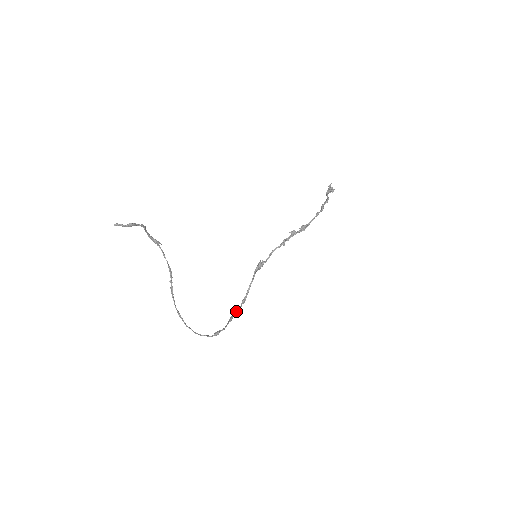
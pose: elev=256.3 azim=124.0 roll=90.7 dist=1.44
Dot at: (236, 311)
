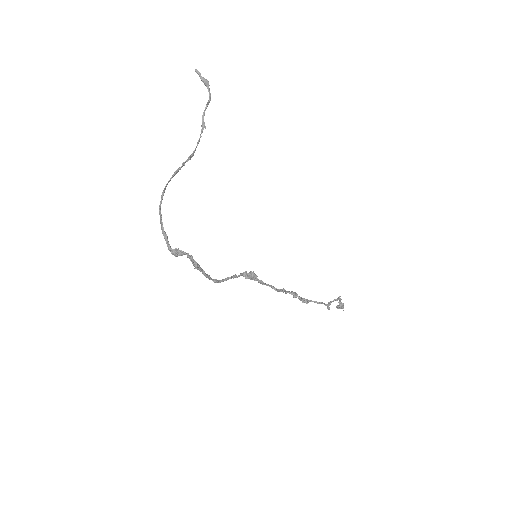
Dot at: occluded
